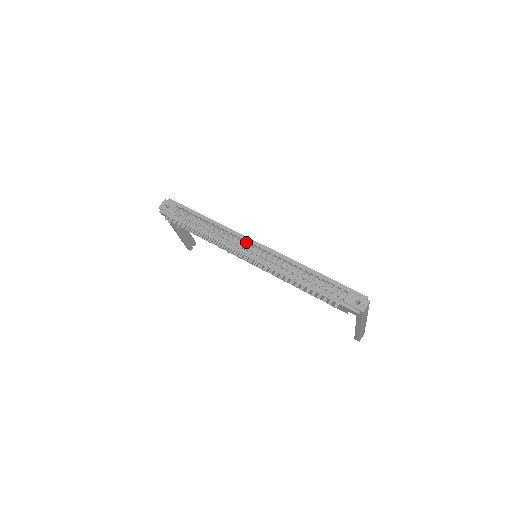
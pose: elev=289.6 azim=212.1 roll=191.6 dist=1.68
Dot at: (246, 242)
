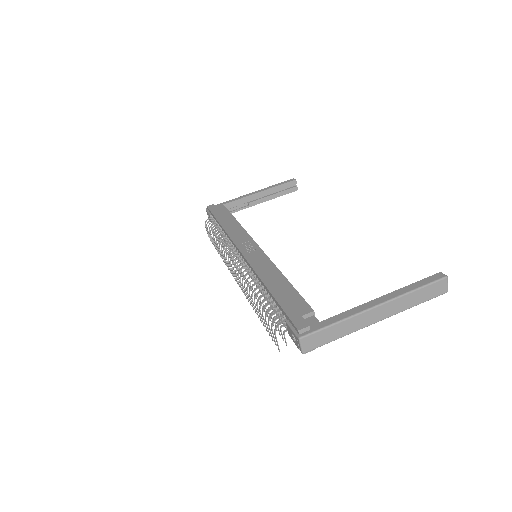
Dot at: (236, 251)
